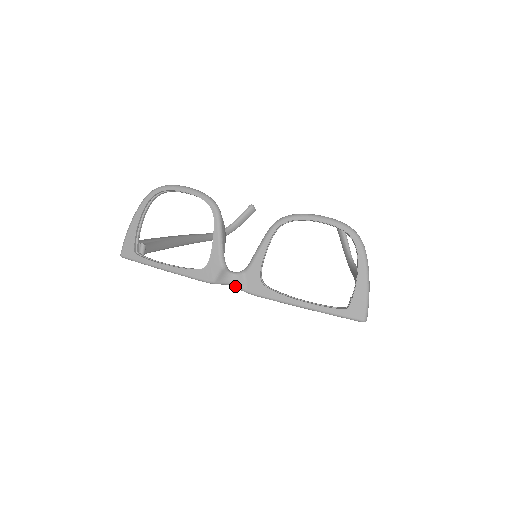
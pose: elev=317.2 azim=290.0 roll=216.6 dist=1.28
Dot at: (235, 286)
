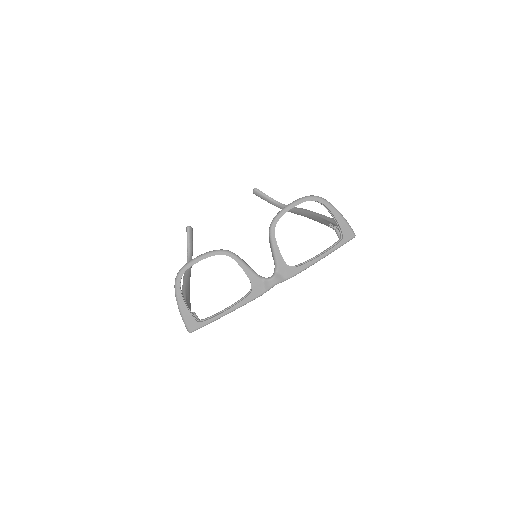
Dot at: occluded
